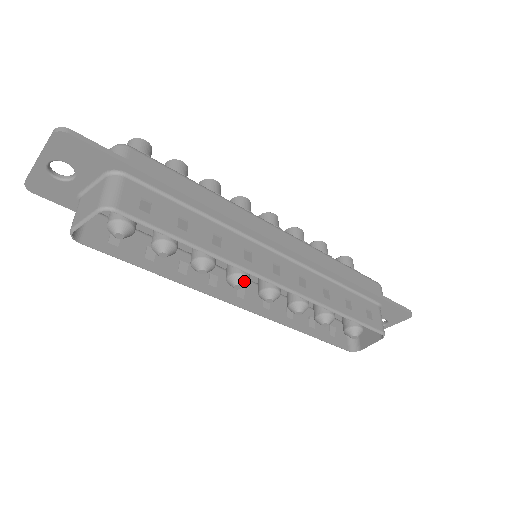
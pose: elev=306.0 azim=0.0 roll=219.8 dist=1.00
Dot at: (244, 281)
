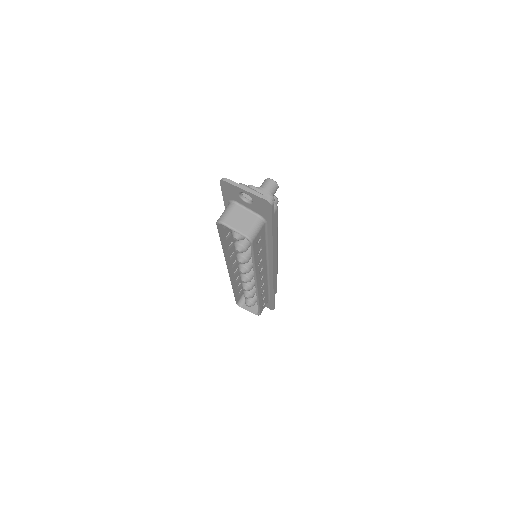
Dot at: occluded
